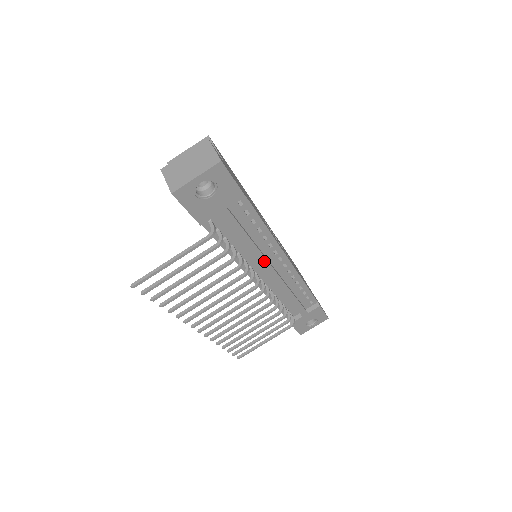
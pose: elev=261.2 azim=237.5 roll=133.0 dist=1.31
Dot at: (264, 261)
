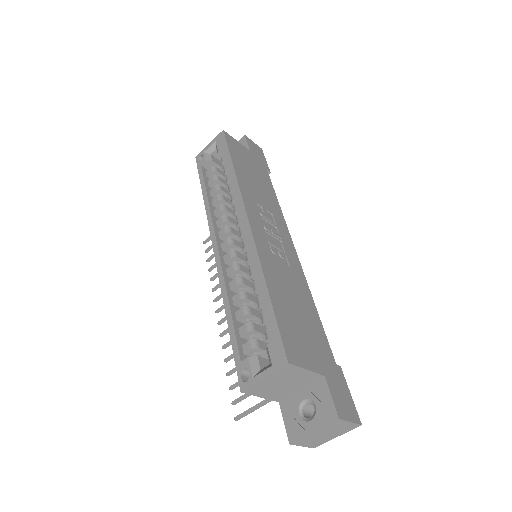
Dot at: occluded
